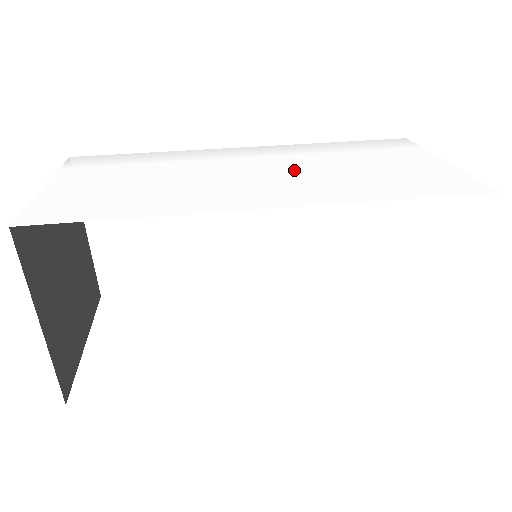
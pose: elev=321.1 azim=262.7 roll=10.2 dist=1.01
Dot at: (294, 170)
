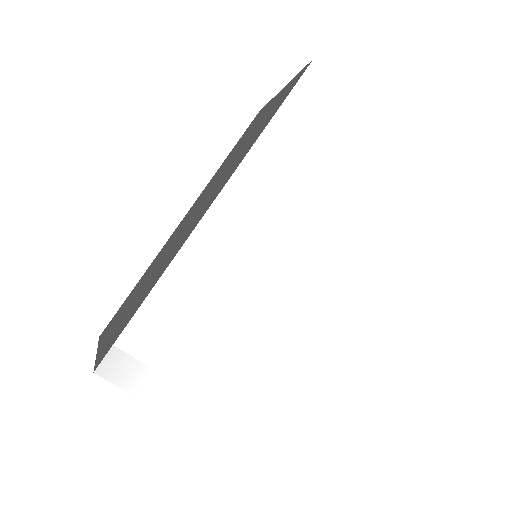
Dot at: (304, 227)
